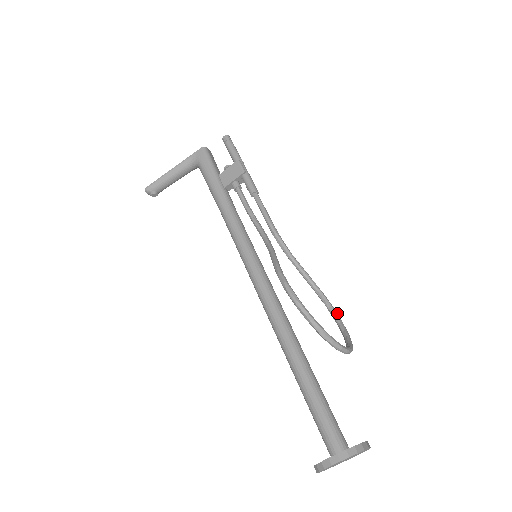
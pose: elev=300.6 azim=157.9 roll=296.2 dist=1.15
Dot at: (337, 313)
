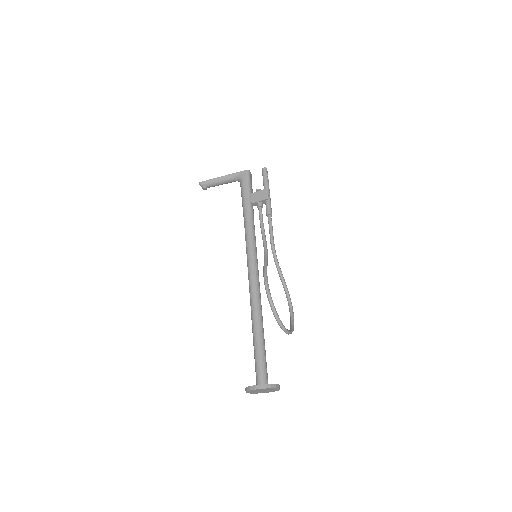
Dot at: occluded
